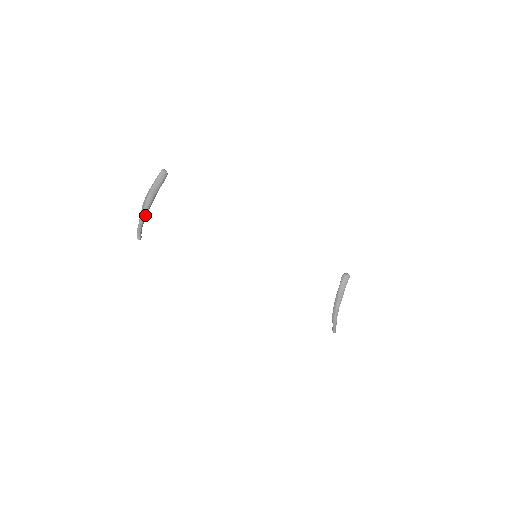
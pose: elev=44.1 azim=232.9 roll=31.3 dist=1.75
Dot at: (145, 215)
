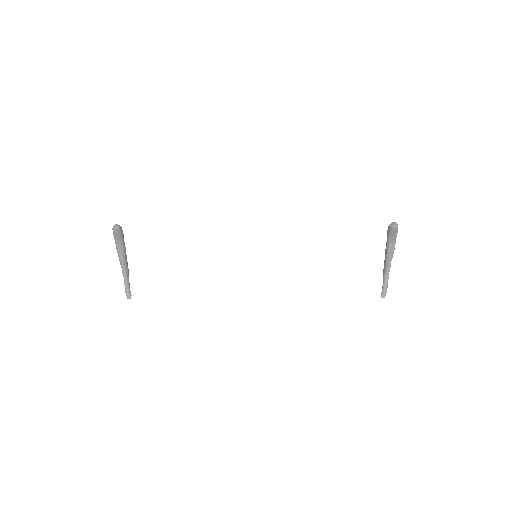
Dot at: (125, 271)
